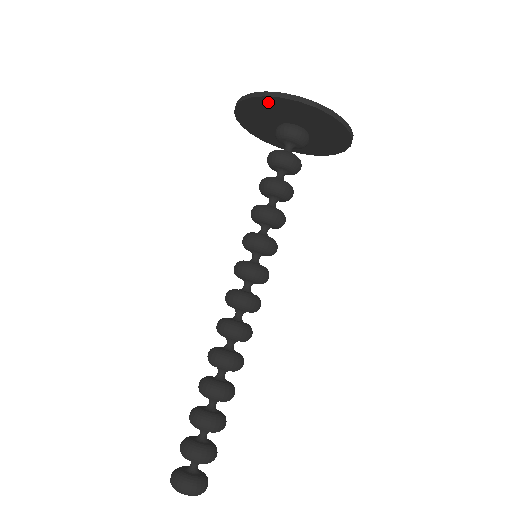
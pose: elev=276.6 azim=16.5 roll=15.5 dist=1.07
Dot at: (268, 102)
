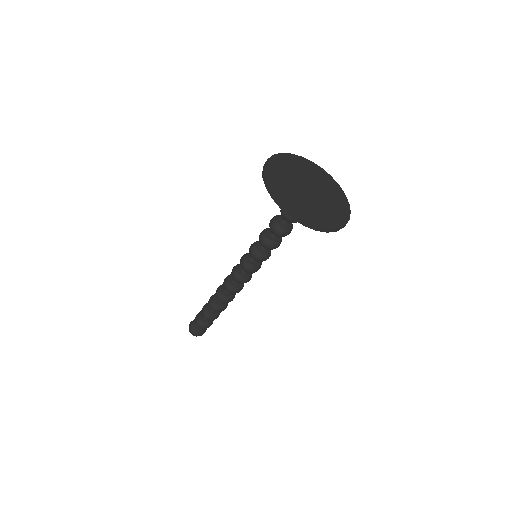
Dot at: (313, 223)
